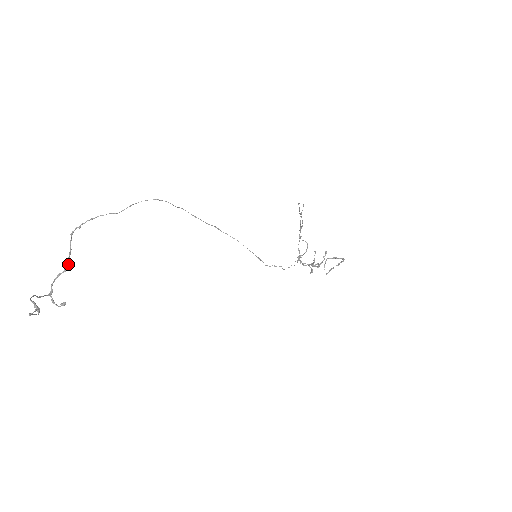
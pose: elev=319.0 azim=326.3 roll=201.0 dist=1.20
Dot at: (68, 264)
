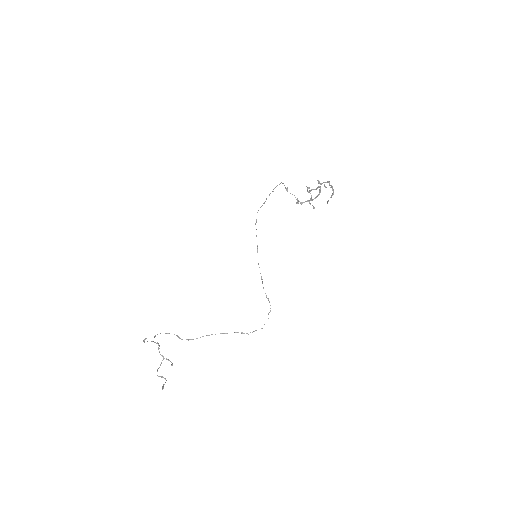
Dot at: (157, 343)
